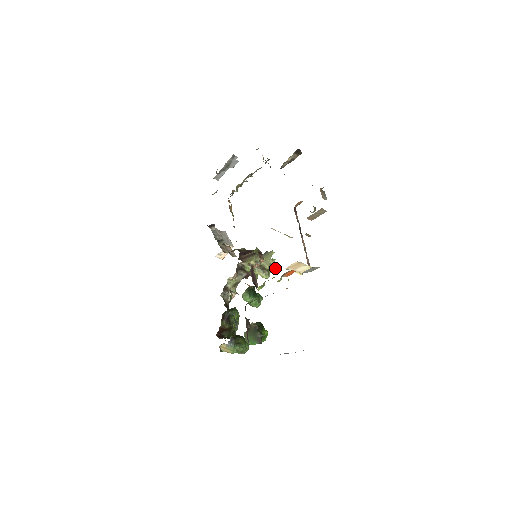
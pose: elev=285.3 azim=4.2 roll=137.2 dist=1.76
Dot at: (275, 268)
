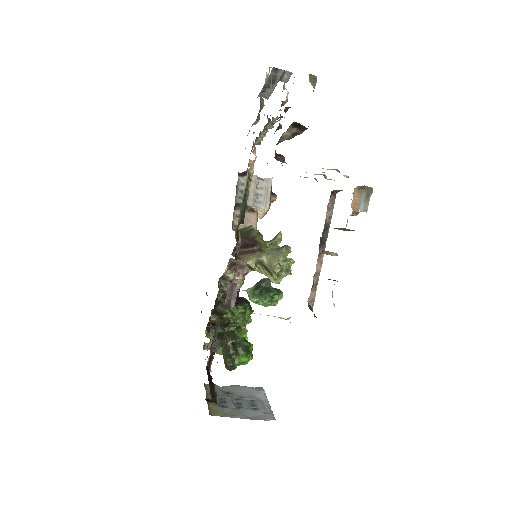
Dot at: (289, 274)
